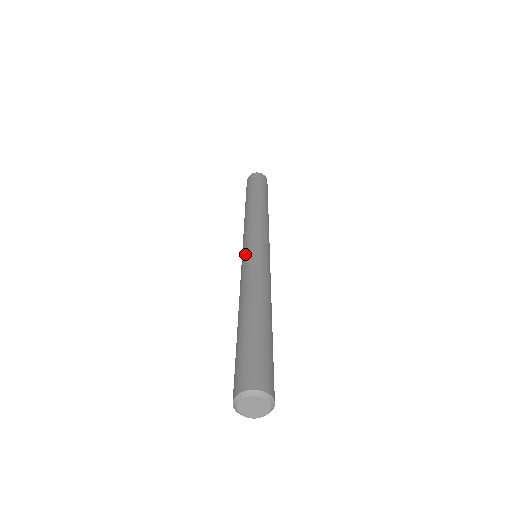
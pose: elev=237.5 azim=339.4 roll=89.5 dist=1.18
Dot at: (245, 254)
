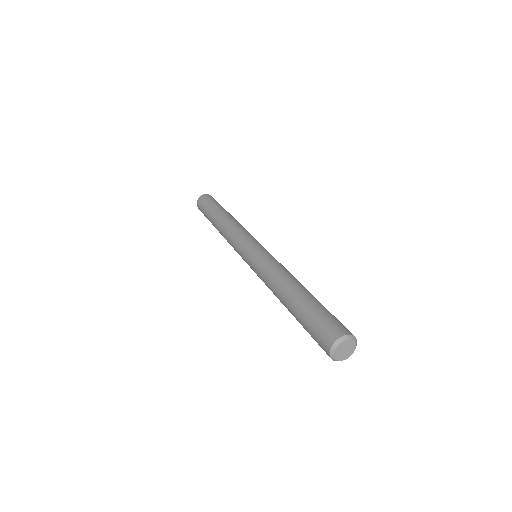
Dot at: (264, 249)
